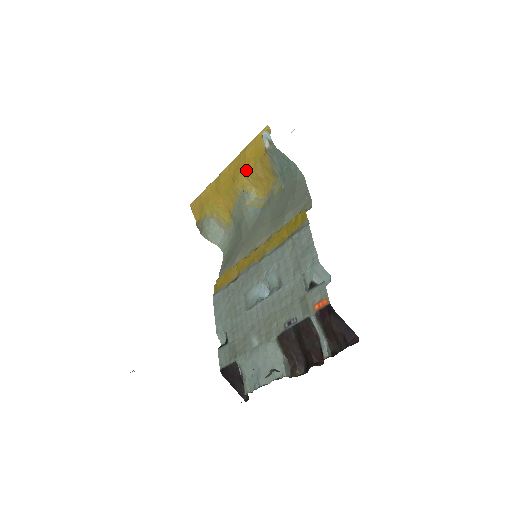
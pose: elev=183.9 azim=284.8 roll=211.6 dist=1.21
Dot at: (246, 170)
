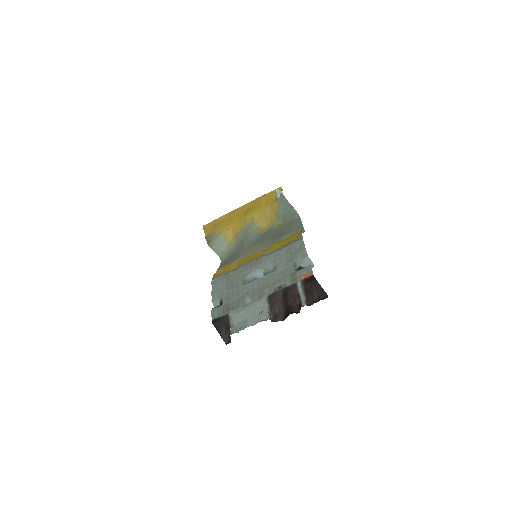
Dot at: (258, 209)
